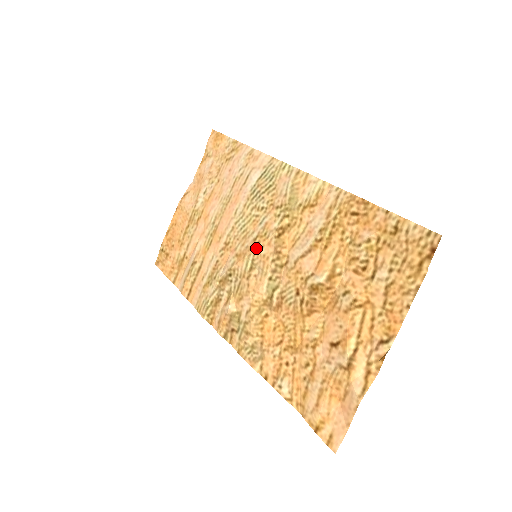
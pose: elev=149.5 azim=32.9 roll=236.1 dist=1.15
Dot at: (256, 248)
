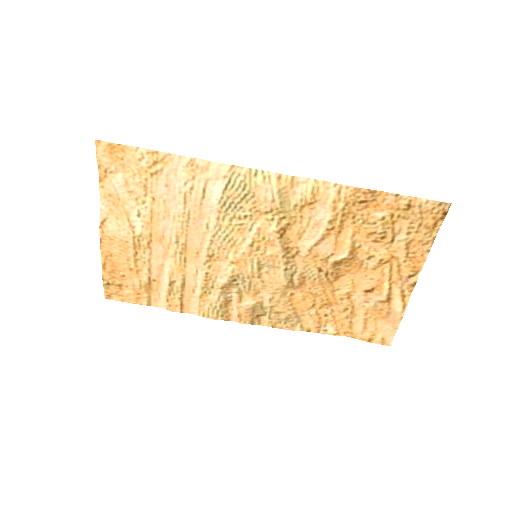
Dot at: (258, 252)
